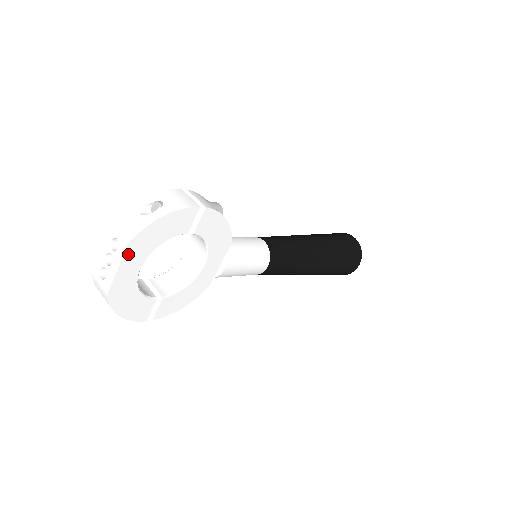
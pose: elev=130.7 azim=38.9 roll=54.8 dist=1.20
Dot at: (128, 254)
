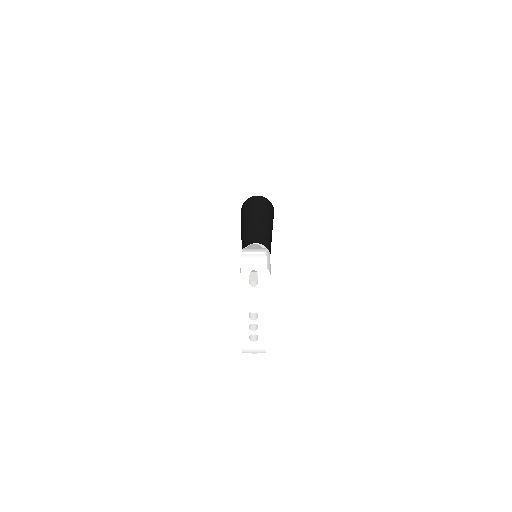
Dot at: (266, 313)
